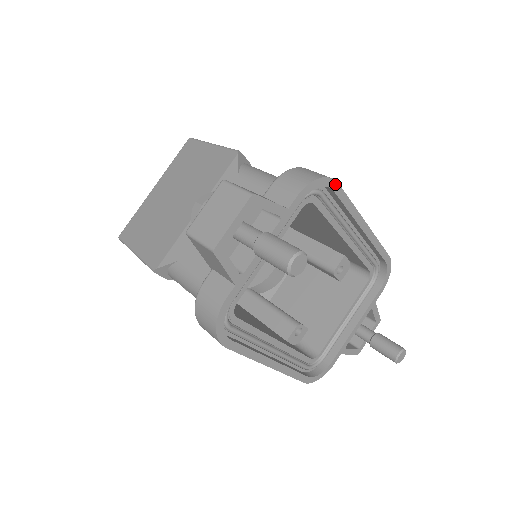
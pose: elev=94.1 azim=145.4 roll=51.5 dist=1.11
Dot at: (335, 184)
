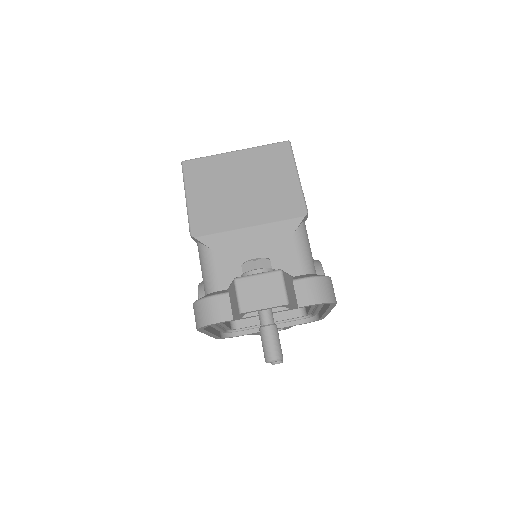
Dot at: (335, 304)
